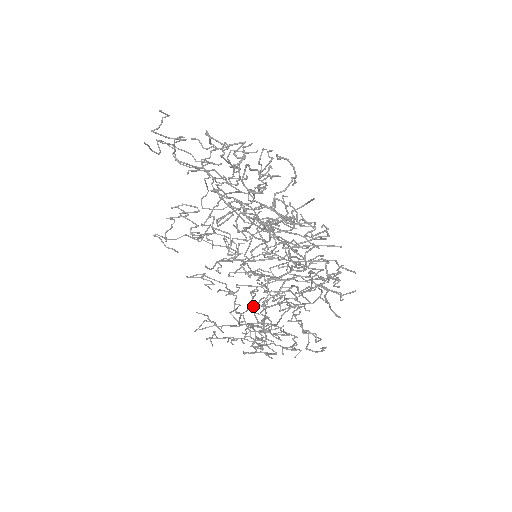
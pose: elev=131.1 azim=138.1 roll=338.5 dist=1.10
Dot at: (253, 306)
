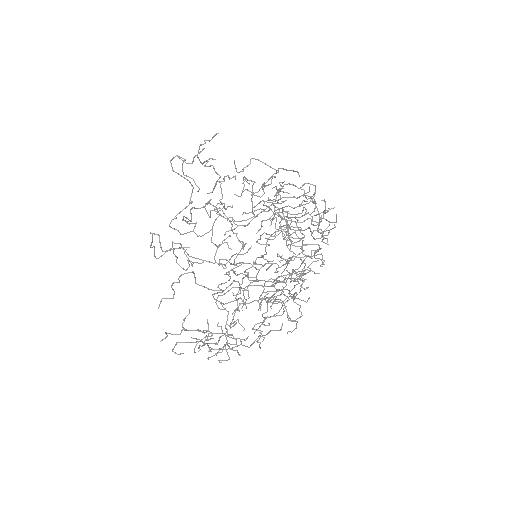
Dot at: occluded
